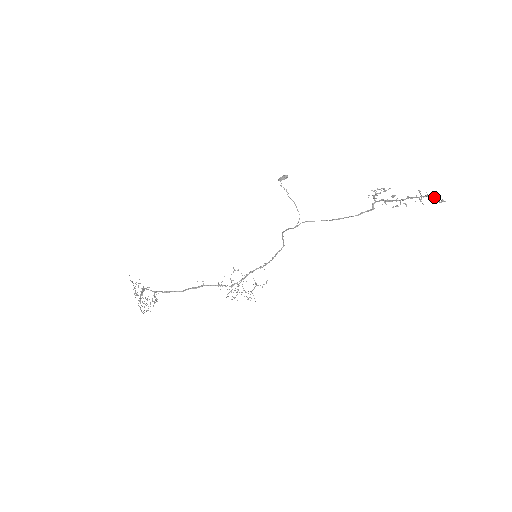
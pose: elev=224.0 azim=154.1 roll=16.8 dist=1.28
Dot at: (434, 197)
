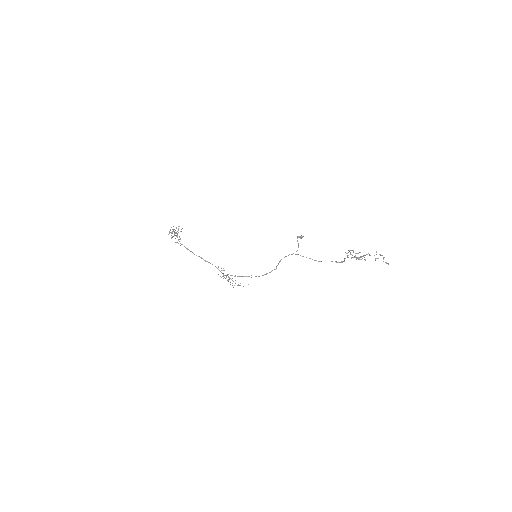
Dot at: (384, 257)
